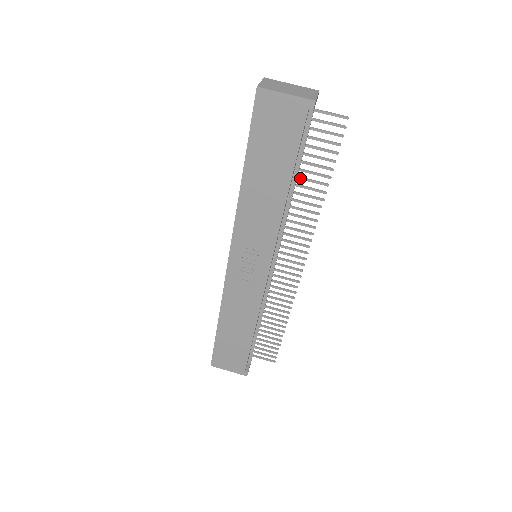
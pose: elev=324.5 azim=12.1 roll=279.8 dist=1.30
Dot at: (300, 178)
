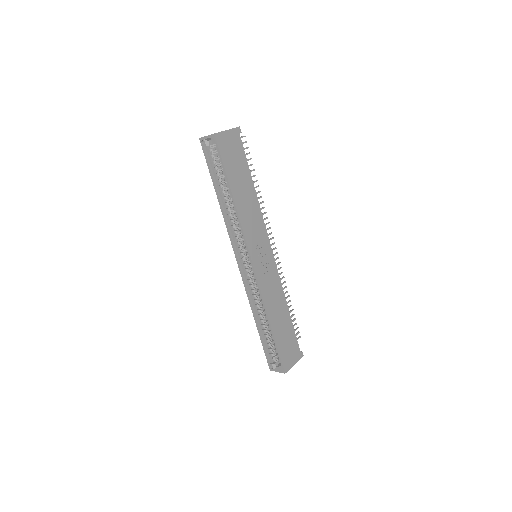
Dot at: occluded
